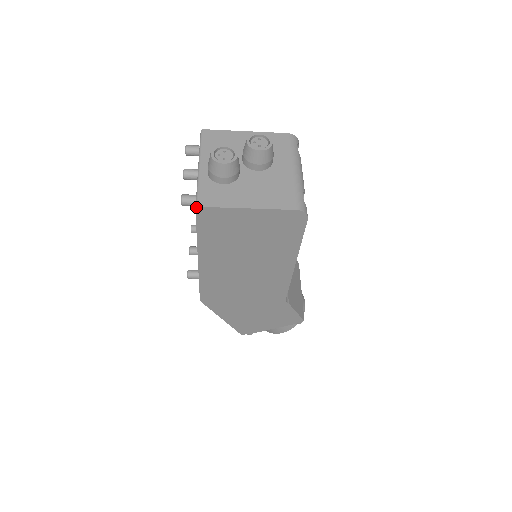
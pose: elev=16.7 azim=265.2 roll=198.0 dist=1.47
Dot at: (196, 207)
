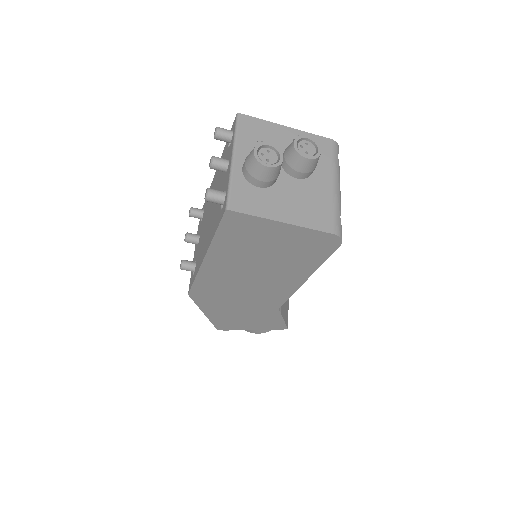
Dot at: (226, 210)
